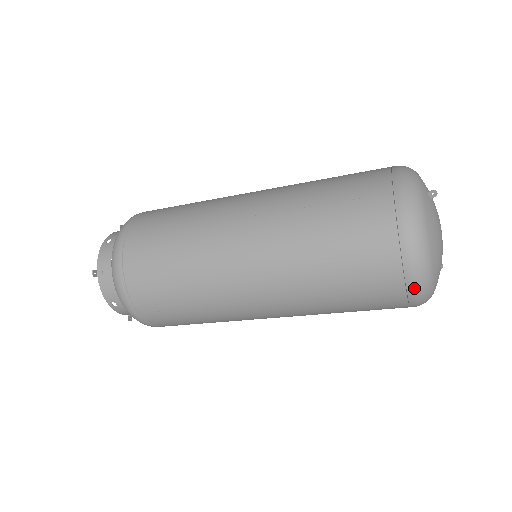
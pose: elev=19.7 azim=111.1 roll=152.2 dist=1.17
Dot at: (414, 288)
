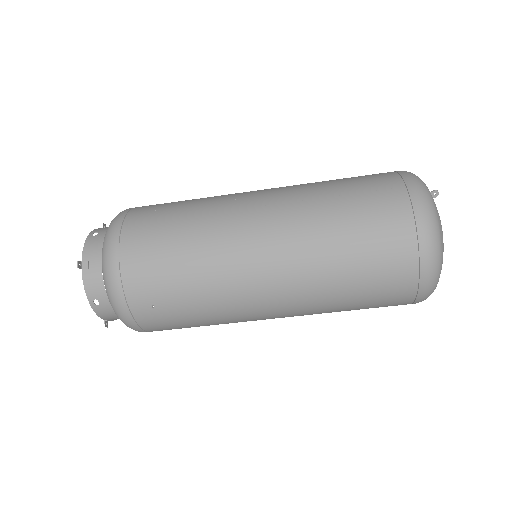
Dot at: (426, 276)
